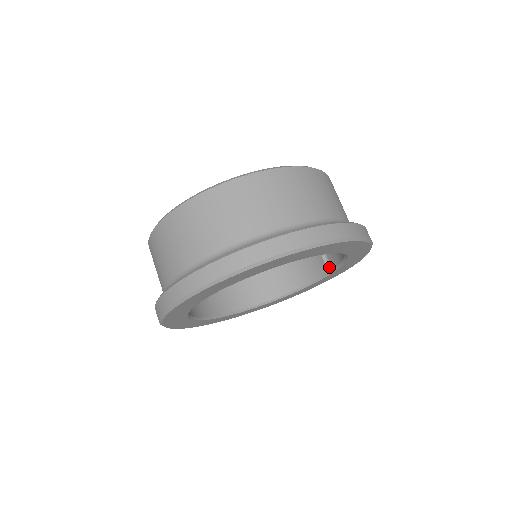
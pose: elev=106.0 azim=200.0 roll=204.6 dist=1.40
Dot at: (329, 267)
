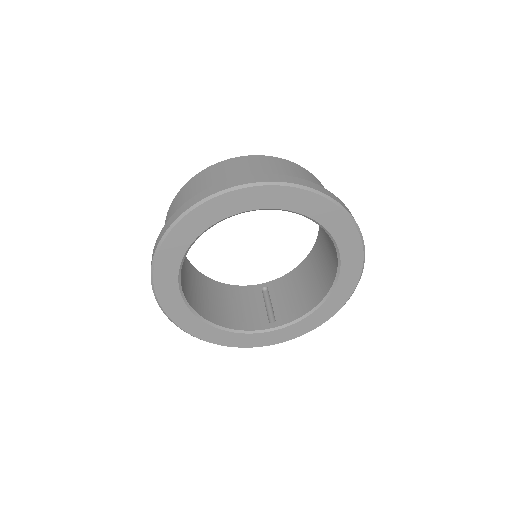
Dot at: (273, 324)
